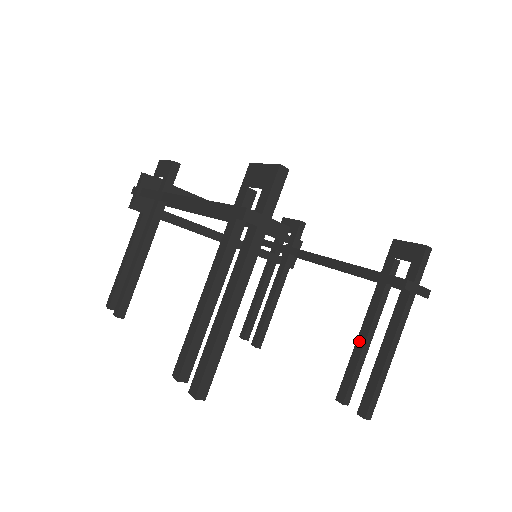
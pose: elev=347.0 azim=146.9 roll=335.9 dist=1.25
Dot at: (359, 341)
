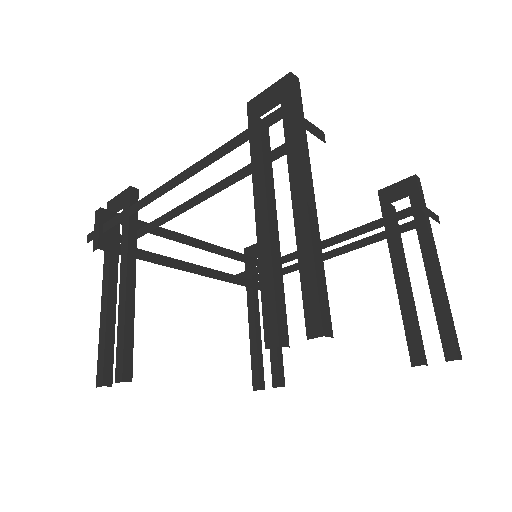
Dot at: (401, 294)
